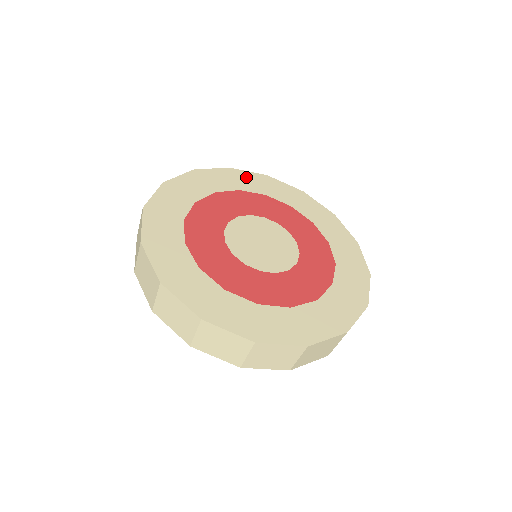
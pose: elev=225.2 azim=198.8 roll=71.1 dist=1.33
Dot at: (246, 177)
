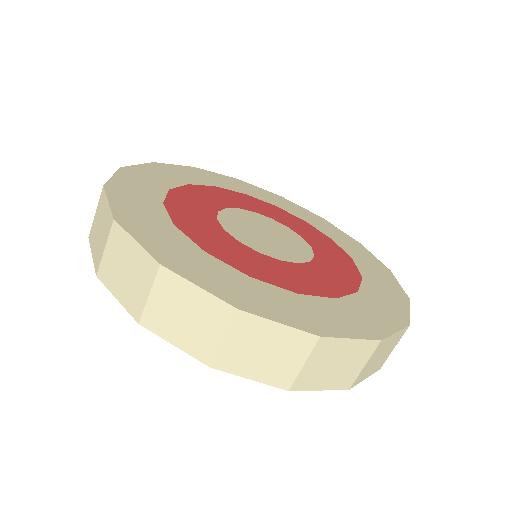
Dot at: (179, 170)
